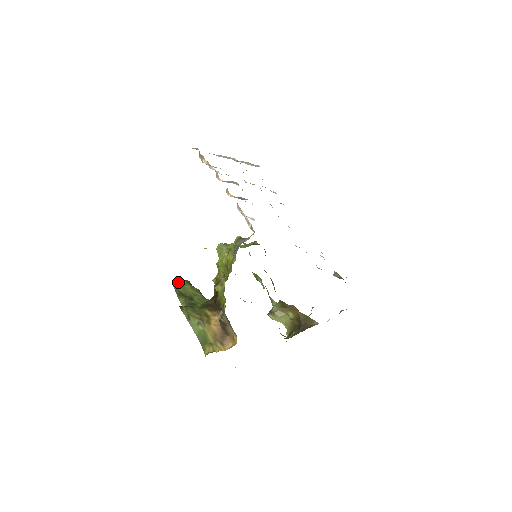
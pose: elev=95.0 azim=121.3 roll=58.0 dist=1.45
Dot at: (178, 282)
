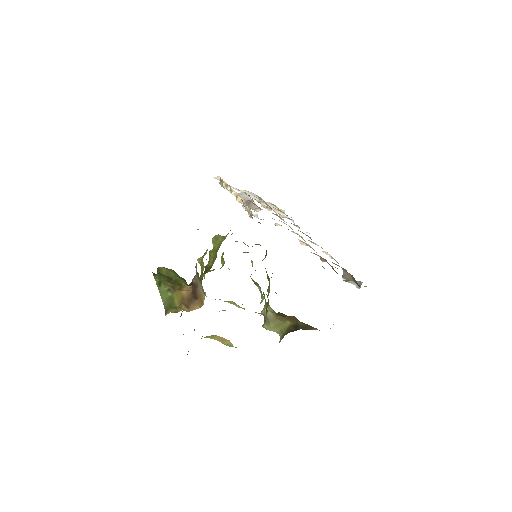
Dot at: (164, 267)
